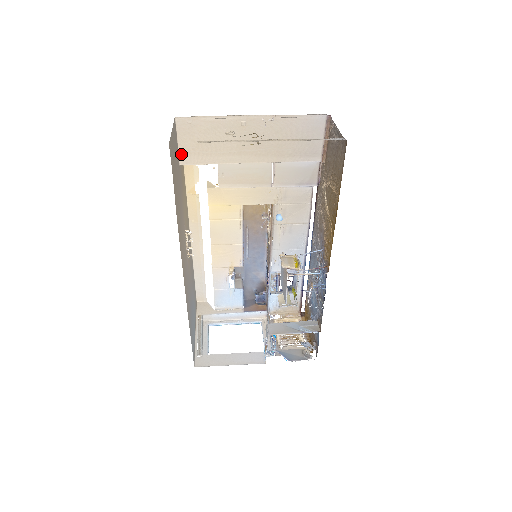
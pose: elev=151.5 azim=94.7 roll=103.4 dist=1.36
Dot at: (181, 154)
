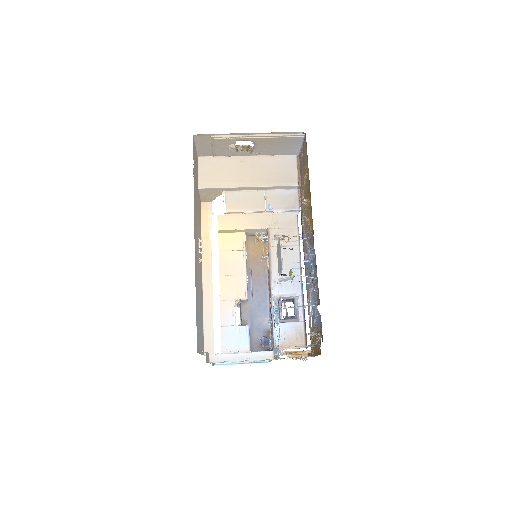
Dot at: (200, 181)
